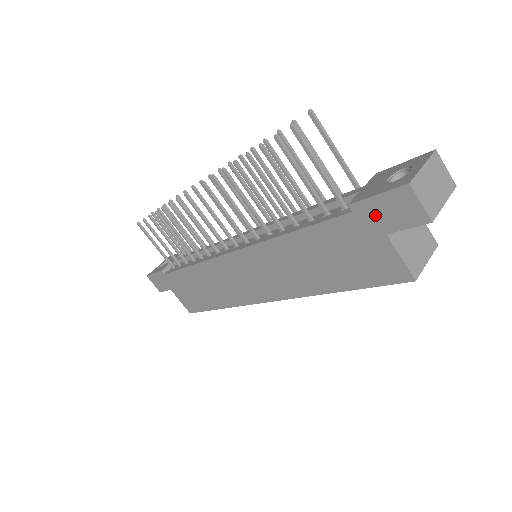
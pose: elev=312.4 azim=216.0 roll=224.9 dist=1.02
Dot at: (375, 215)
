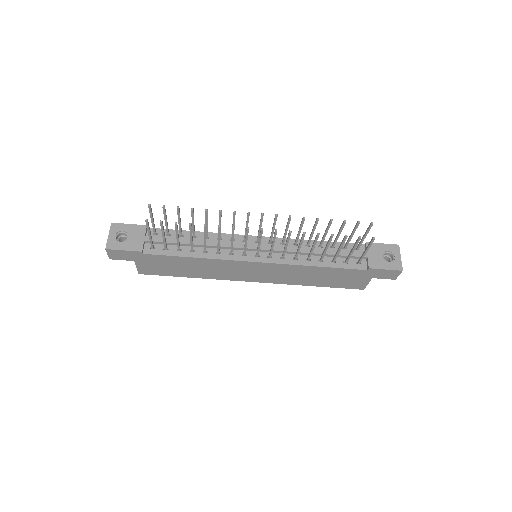
Dot at: (376, 273)
